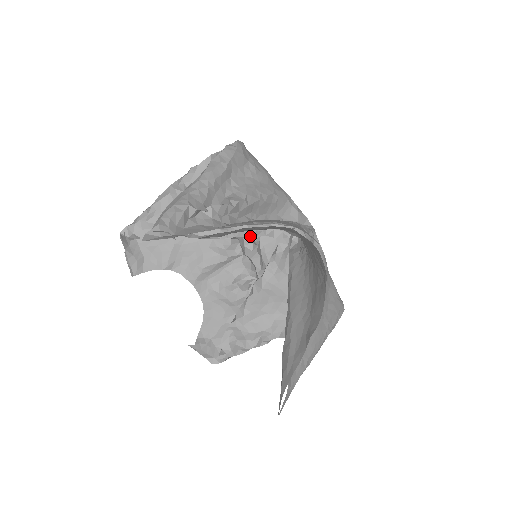
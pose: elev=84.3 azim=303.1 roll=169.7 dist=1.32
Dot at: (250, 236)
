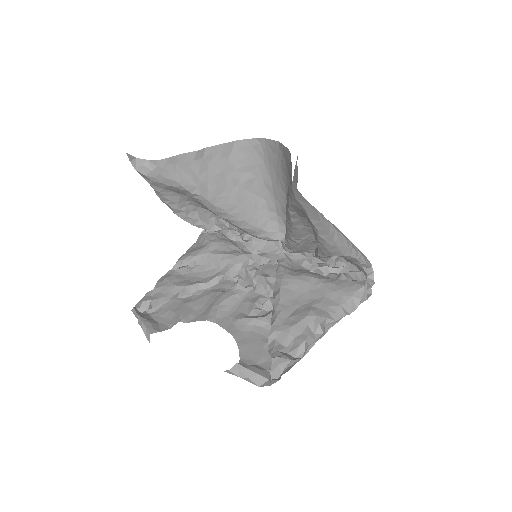
Dot at: occluded
